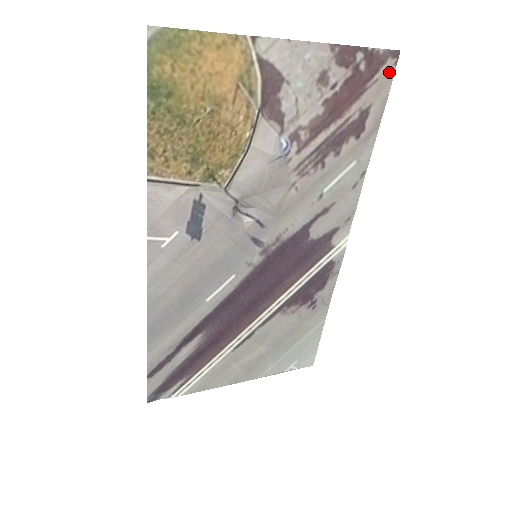
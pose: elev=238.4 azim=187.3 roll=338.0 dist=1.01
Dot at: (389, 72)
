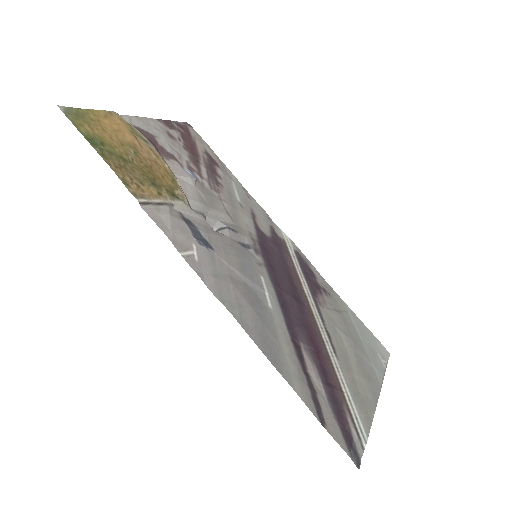
Dot at: (195, 133)
